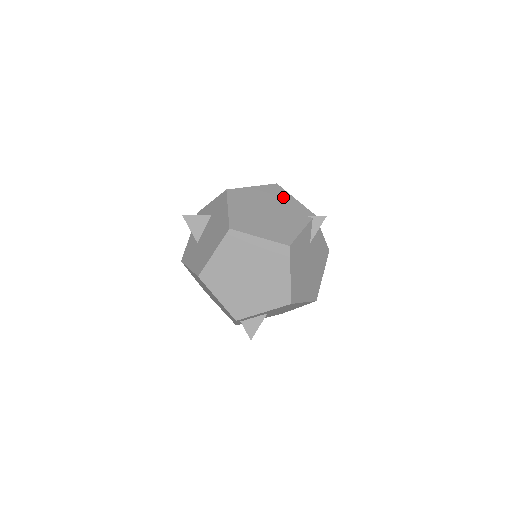
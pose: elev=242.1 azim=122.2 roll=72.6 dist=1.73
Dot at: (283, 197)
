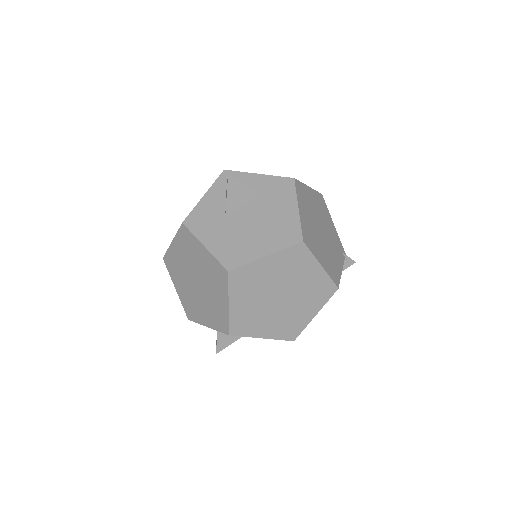
Dot at: (328, 216)
